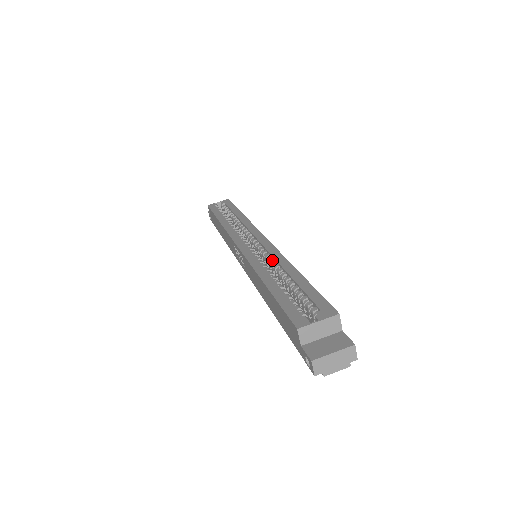
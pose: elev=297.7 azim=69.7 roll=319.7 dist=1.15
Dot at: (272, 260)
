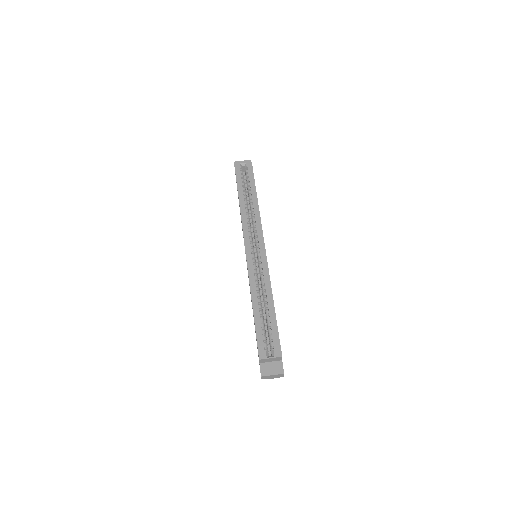
Dot at: (263, 279)
